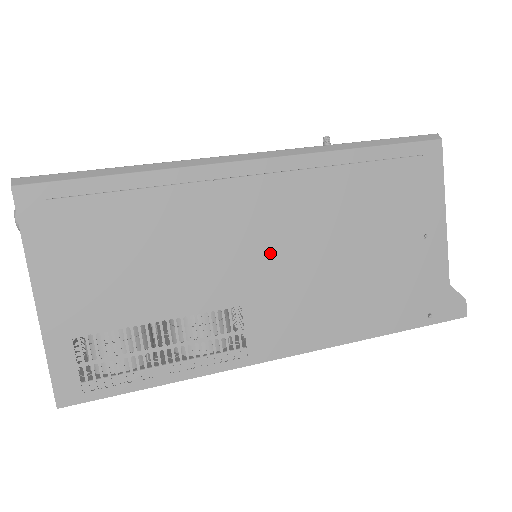
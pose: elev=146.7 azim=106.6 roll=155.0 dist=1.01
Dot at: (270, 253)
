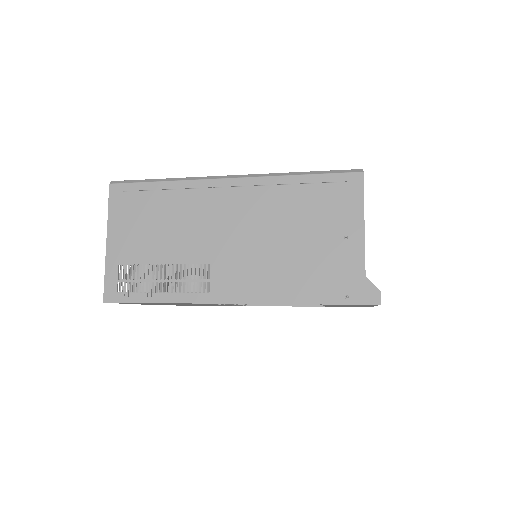
Dot at: (233, 234)
